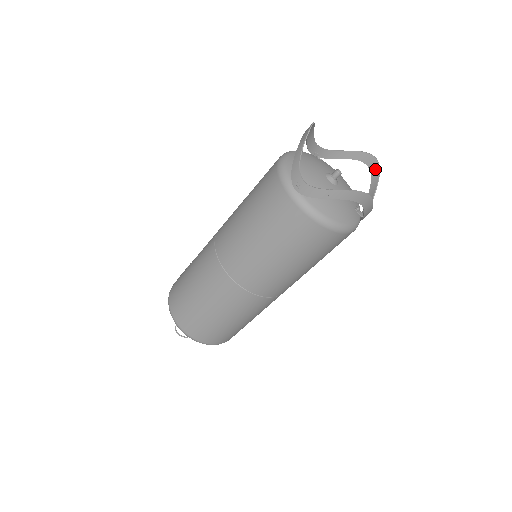
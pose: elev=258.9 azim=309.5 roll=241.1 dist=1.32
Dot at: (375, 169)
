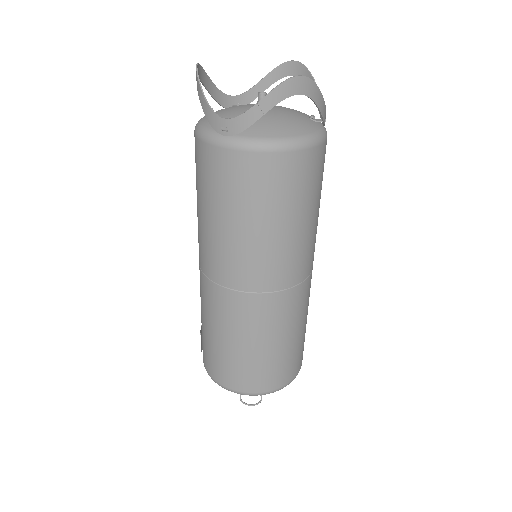
Dot at: (301, 71)
